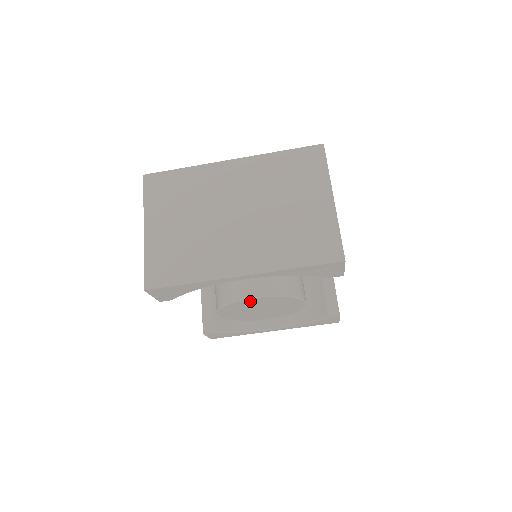
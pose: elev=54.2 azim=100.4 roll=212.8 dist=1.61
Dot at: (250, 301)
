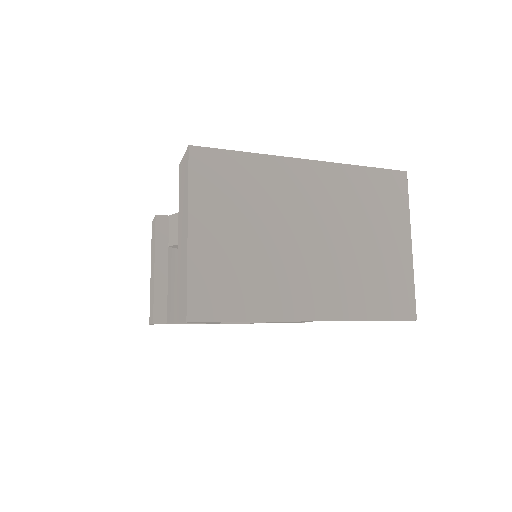
Dot at: occluded
